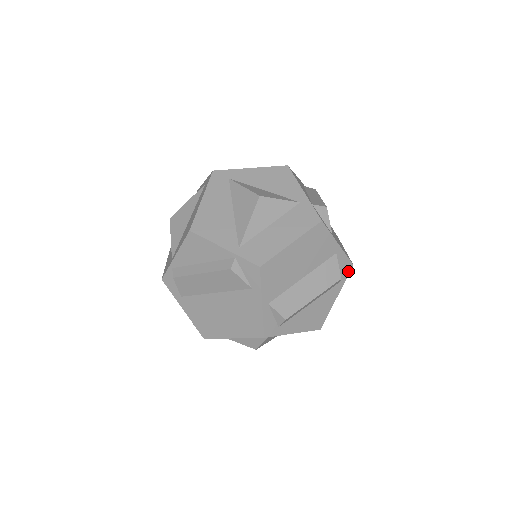
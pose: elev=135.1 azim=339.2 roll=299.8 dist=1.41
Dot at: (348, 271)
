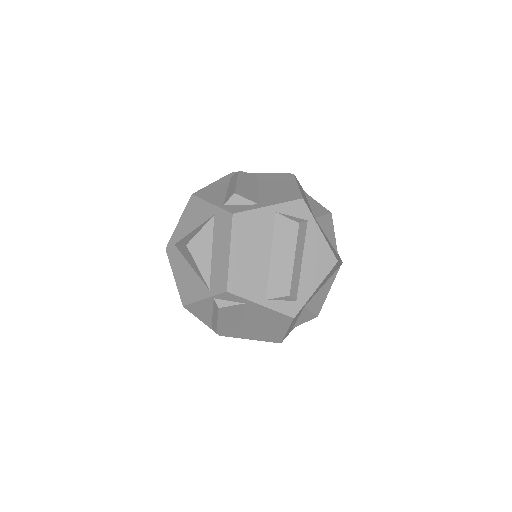
Dot at: (305, 207)
